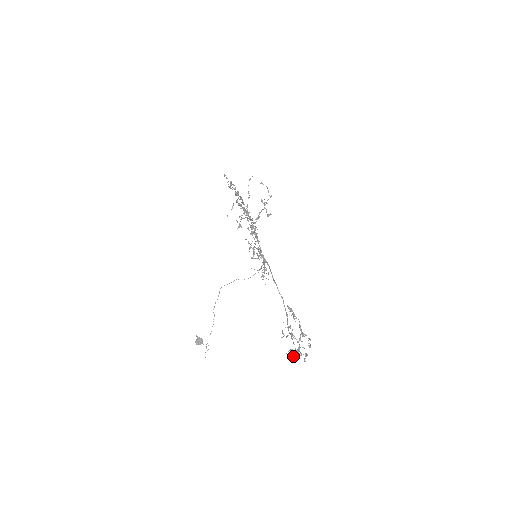
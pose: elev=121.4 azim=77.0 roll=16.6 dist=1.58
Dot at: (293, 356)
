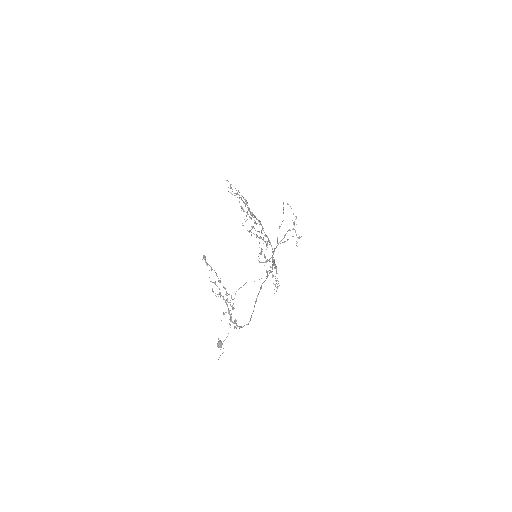
Dot at: (230, 324)
